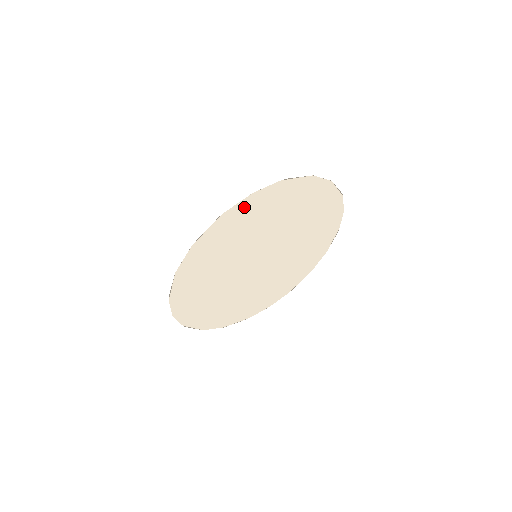
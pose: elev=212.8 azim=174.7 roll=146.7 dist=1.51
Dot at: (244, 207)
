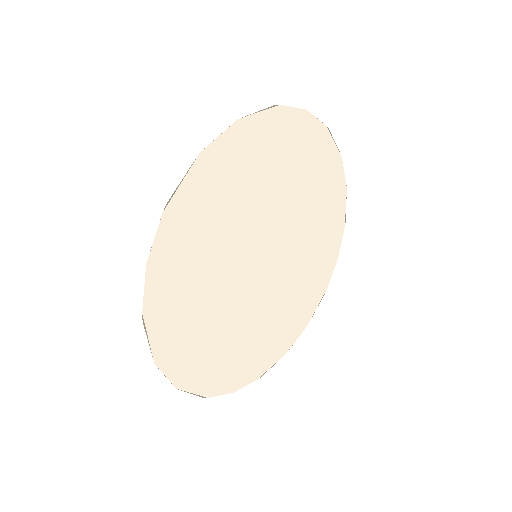
Dot at: (293, 124)
